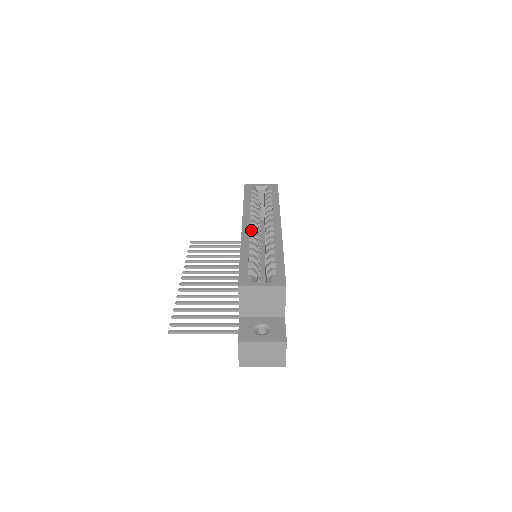
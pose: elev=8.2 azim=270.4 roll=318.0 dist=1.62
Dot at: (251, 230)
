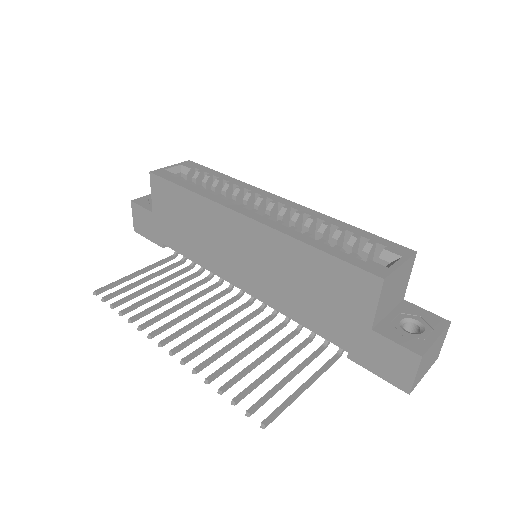
Dot at: (265, 215)
